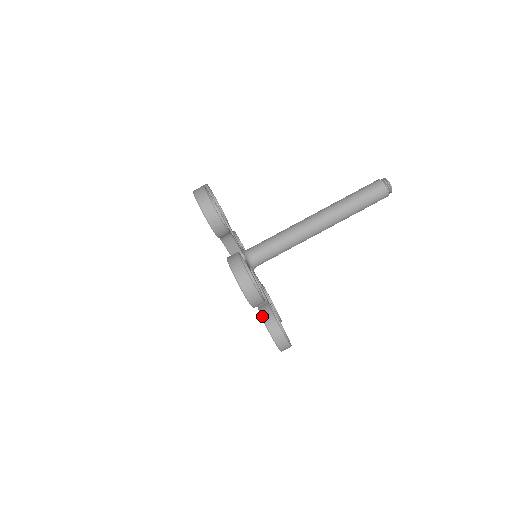
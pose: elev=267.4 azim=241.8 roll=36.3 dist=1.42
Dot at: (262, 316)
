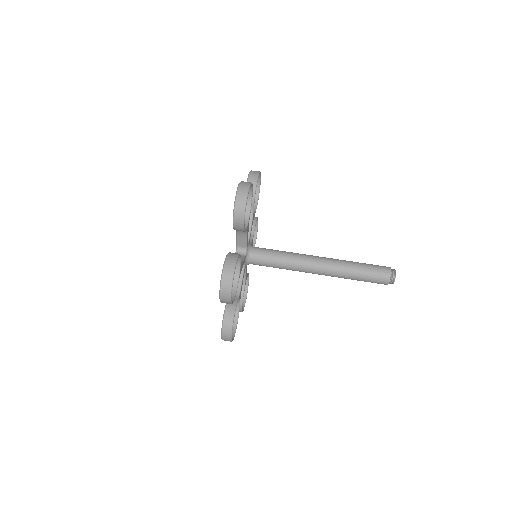
Dot at: (230, 252)
